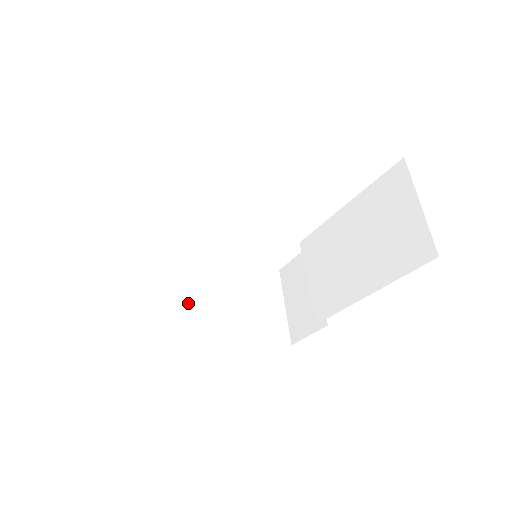
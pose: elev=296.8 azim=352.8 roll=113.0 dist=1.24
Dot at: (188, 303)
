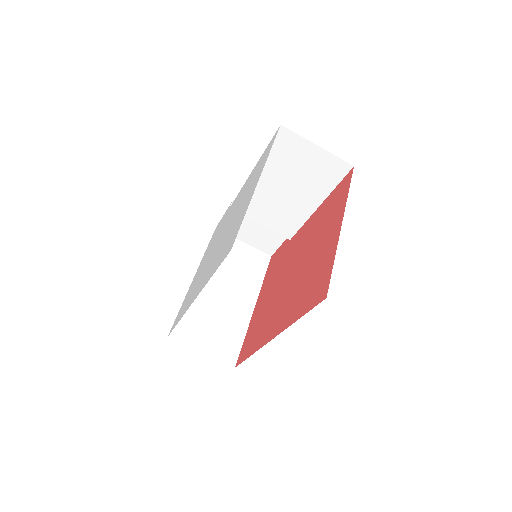
Dot at: (220, 310)
